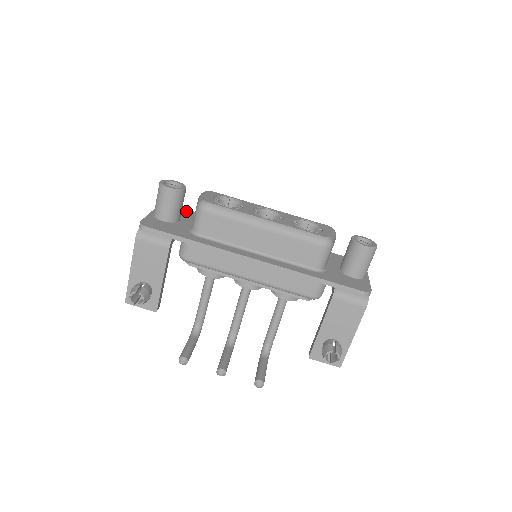
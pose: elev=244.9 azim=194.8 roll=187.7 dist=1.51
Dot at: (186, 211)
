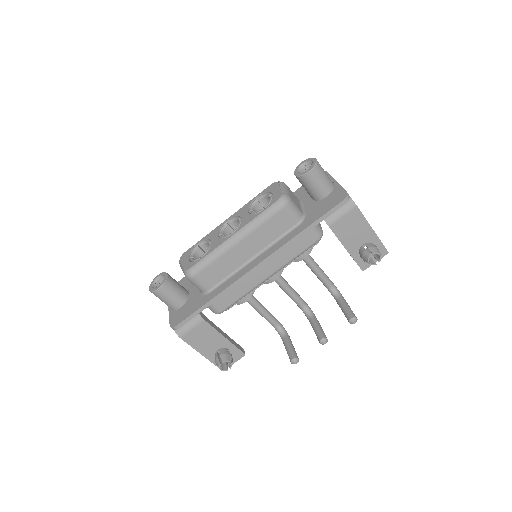
Dot at: (185, 279)
